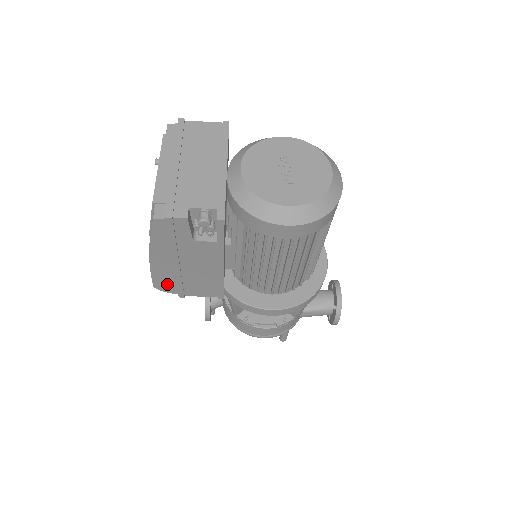
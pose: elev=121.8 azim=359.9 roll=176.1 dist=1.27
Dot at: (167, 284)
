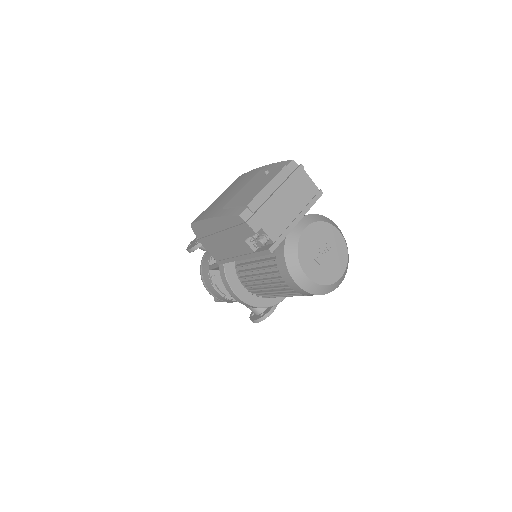
Dot at: (200, 231)
